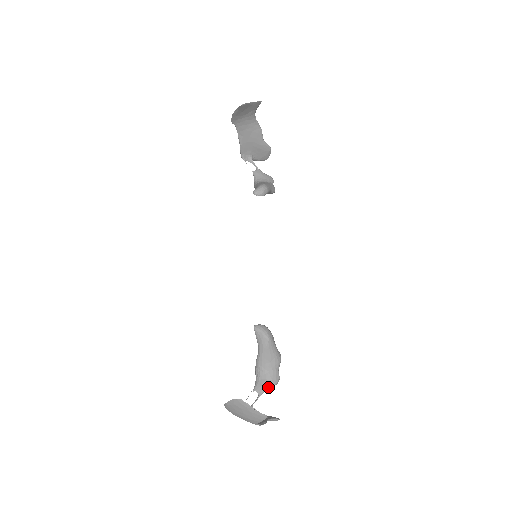
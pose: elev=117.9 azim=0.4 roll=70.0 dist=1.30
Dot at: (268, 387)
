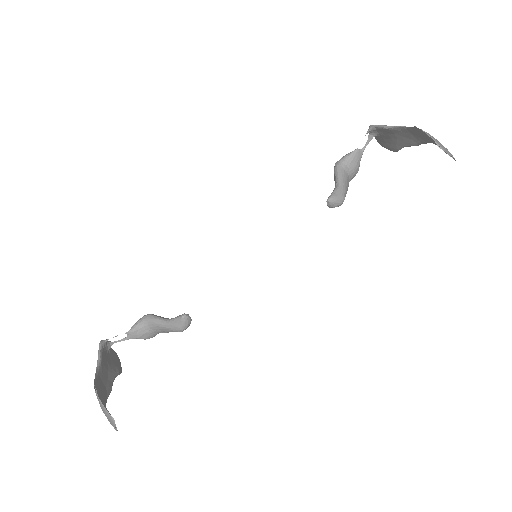
Dot at: (139, 338)
